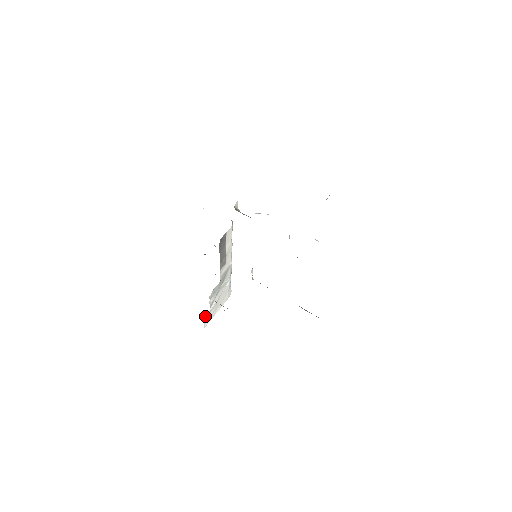
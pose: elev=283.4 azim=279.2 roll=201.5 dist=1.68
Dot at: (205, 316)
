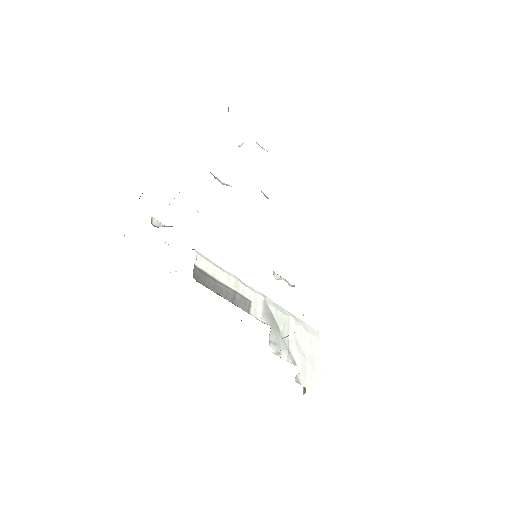
Dot at: (300, 381)
